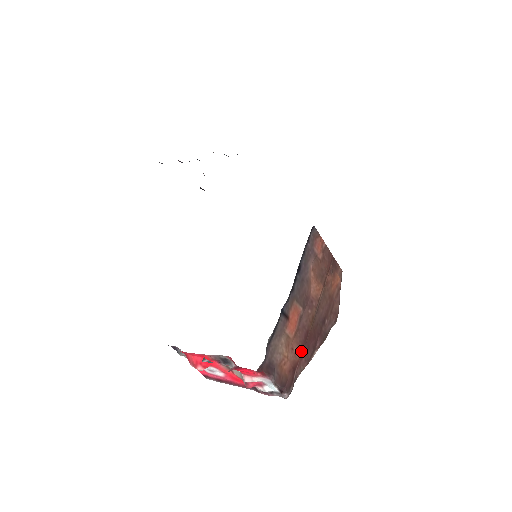
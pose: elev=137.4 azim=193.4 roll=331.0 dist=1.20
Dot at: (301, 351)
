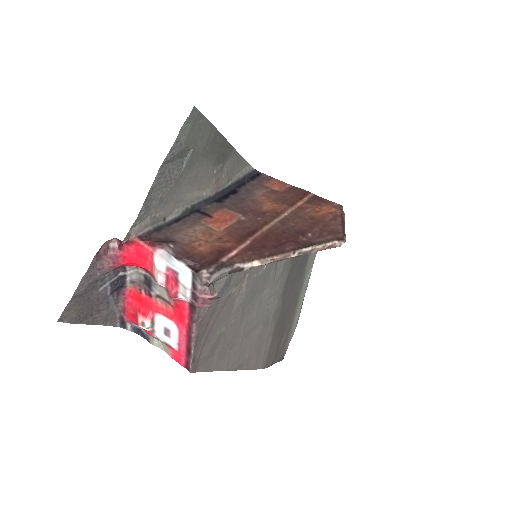
Dot at: (238, 241)
